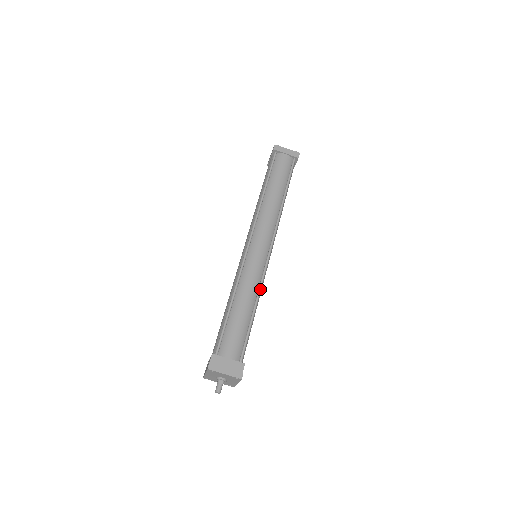
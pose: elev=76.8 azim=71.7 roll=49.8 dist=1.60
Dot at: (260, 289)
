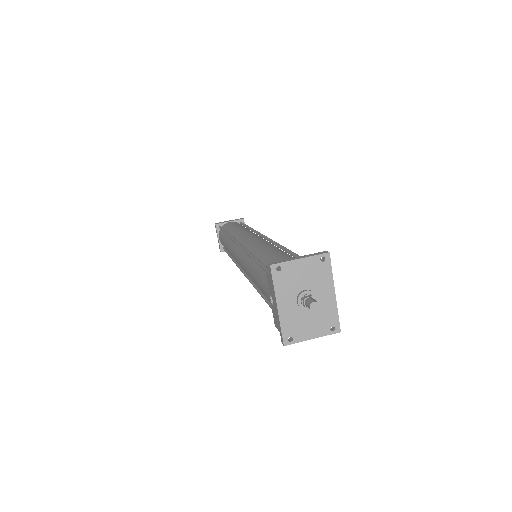
Dot at: (280, 245)
